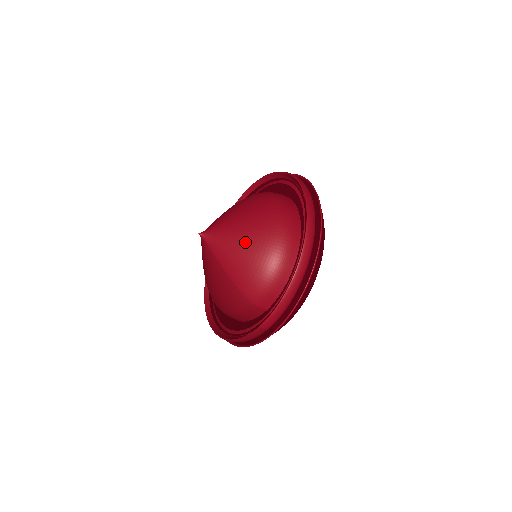
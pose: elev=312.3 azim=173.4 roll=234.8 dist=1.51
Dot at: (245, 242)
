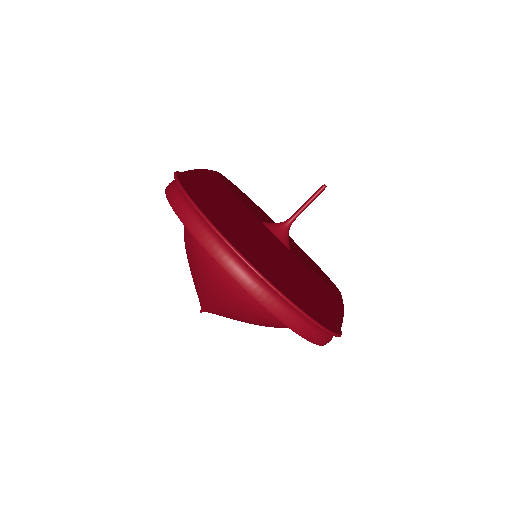
Dot at: (246, 322)
